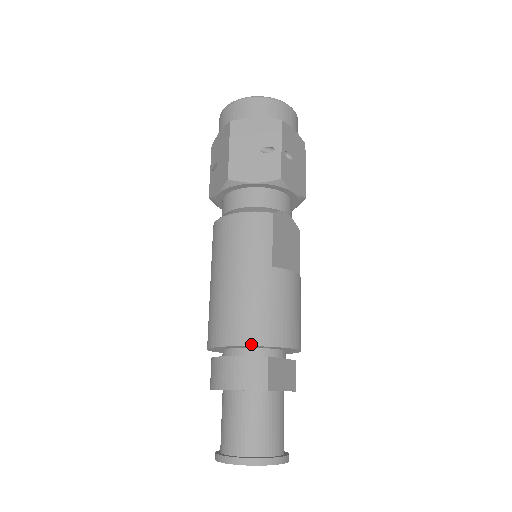
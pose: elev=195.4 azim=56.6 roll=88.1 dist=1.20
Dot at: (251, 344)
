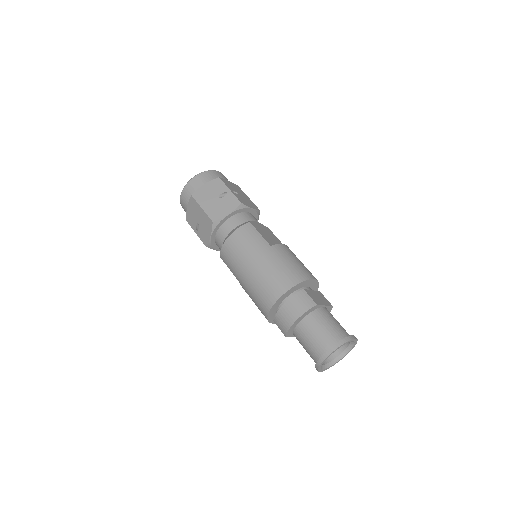
Dot at: (290, 288)
